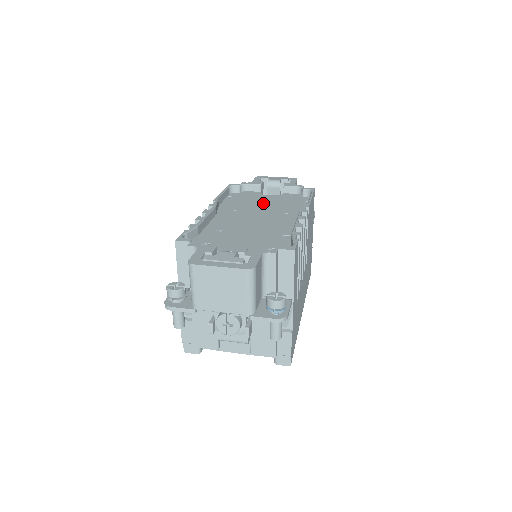
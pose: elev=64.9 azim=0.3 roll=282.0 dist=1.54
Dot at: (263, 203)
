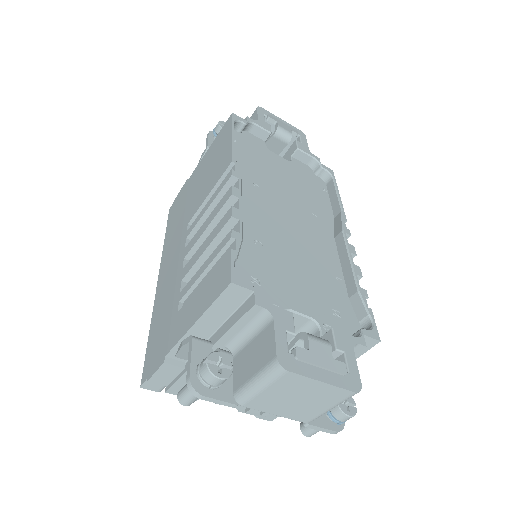
Dot at: (281, 177)
